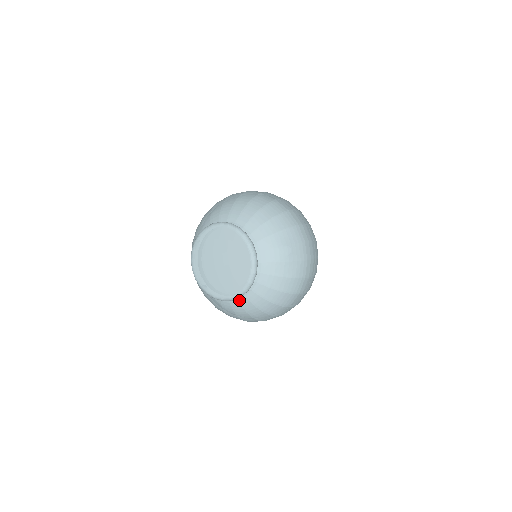
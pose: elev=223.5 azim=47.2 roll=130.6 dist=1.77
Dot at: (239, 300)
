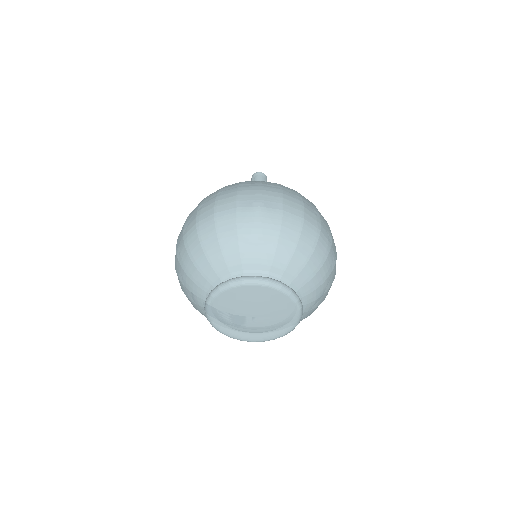
Dot at: occluded
